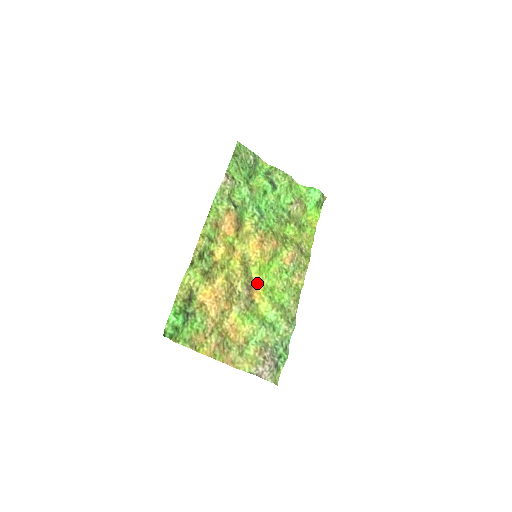
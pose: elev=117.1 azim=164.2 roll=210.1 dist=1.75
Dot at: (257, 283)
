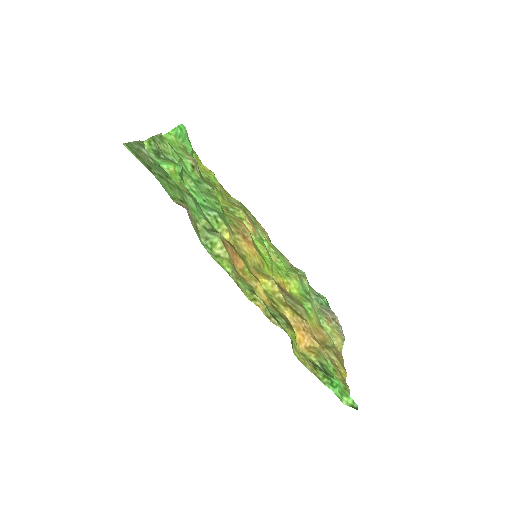
Dot at: (274, 277)
